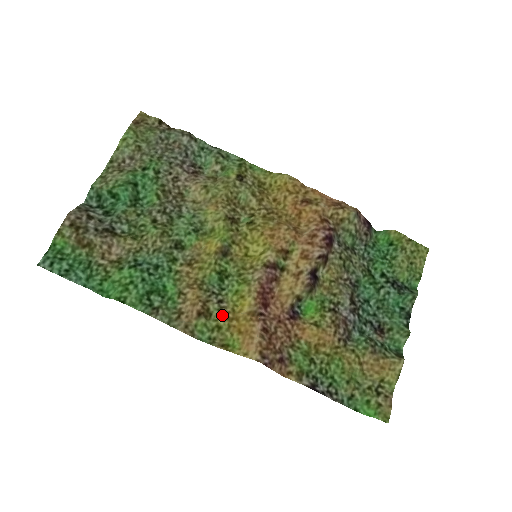
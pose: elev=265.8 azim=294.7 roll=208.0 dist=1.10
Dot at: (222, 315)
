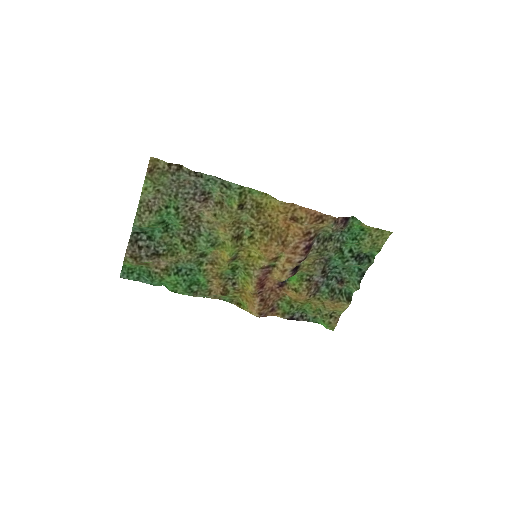
Dot at: (236, 291)
